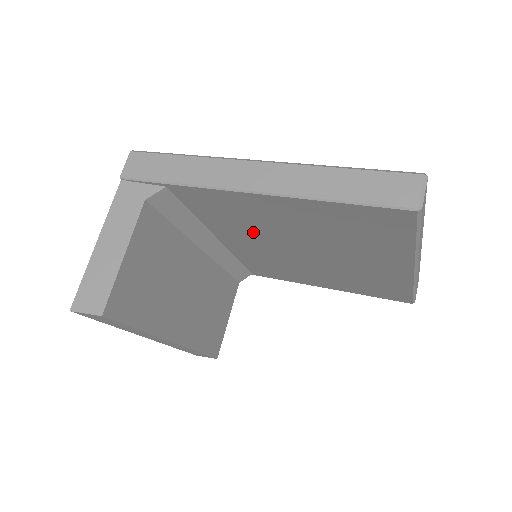
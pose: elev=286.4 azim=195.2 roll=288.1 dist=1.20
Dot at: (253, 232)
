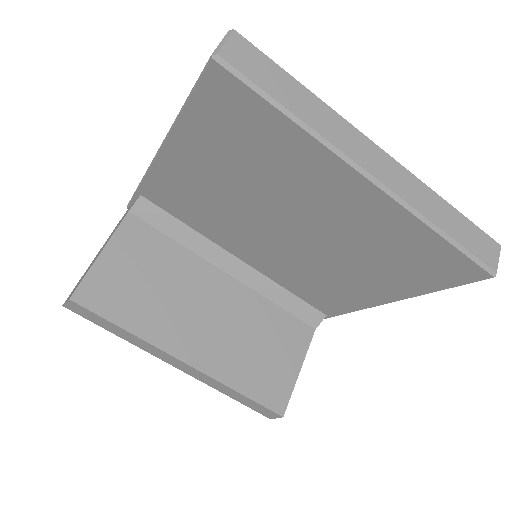
Dot at: (230, 222)
